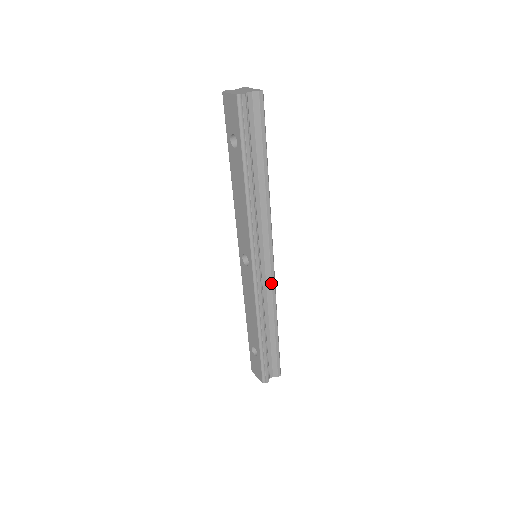
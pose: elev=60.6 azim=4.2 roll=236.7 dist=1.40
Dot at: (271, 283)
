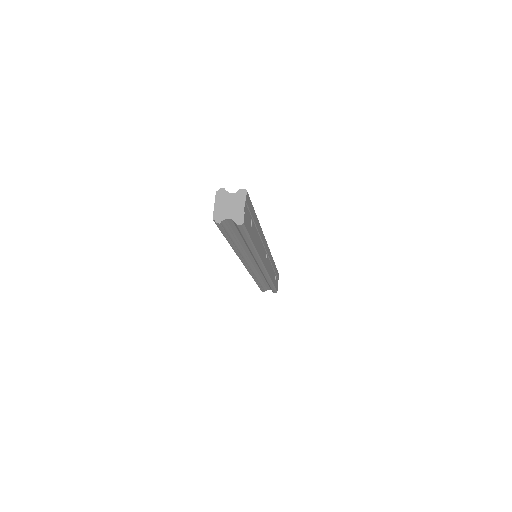
Dot at: (263, 274)
